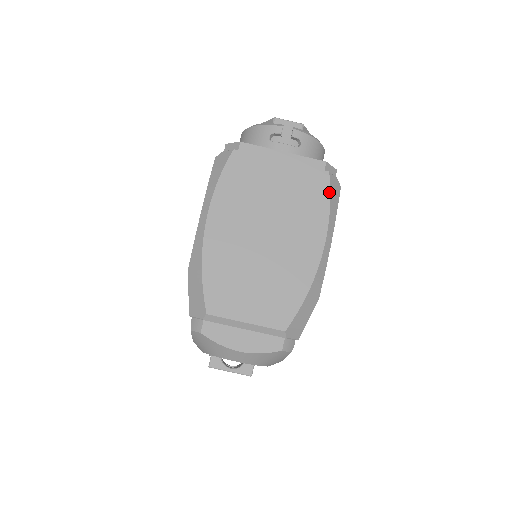
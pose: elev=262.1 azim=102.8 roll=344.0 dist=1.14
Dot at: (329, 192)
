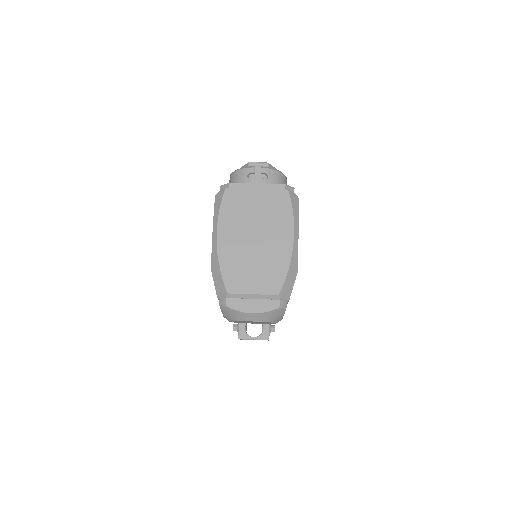
Dot at: (291, 203)
